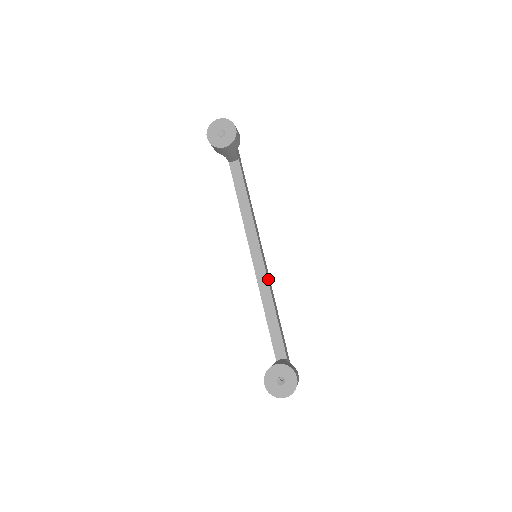
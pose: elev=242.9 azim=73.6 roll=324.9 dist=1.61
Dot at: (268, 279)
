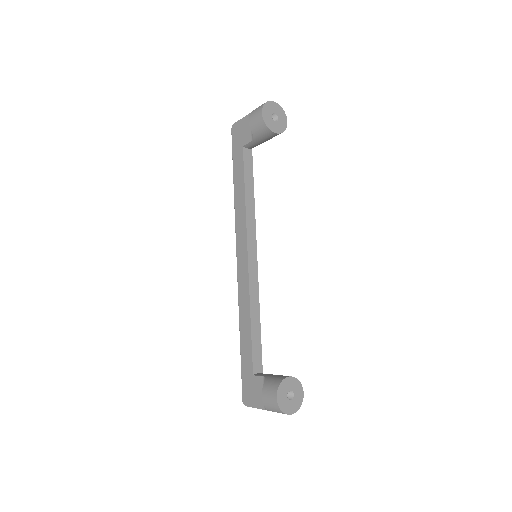
Dot at: (256, 284)
